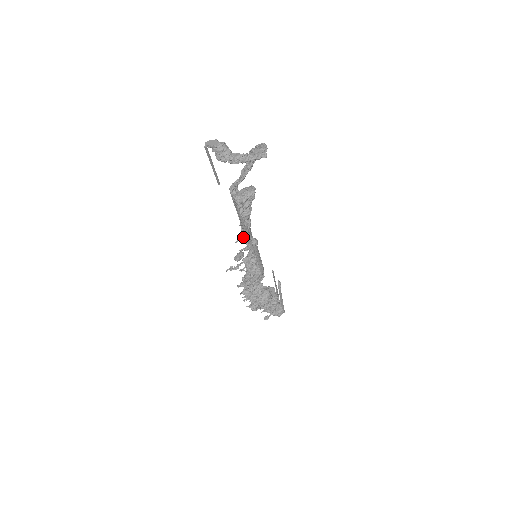
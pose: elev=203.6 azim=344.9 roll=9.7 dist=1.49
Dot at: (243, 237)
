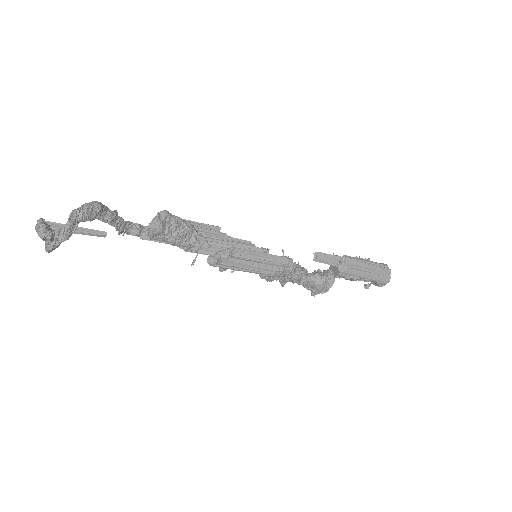
Dot at: occluded
